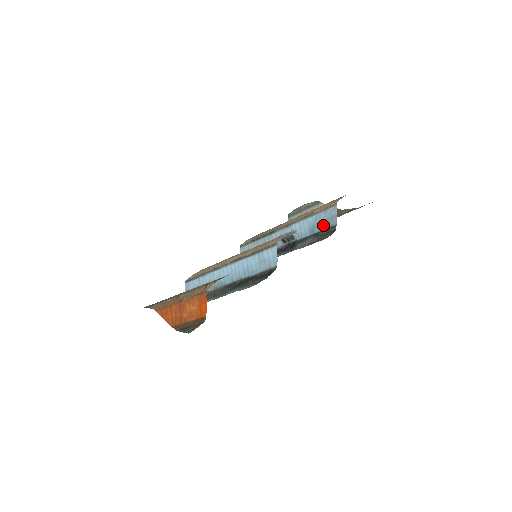
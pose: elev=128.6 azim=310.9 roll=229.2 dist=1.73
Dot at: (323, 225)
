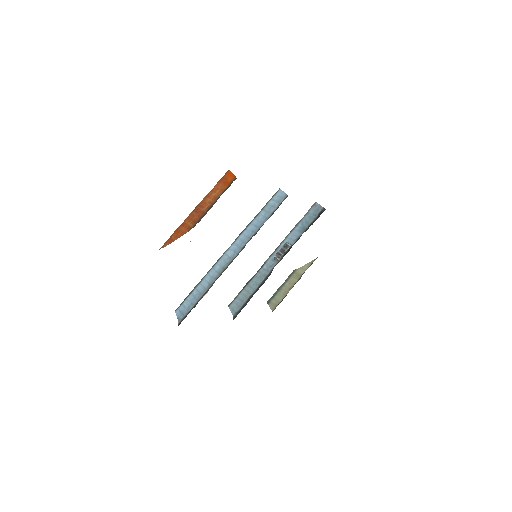
Dot at: (311, 219)
